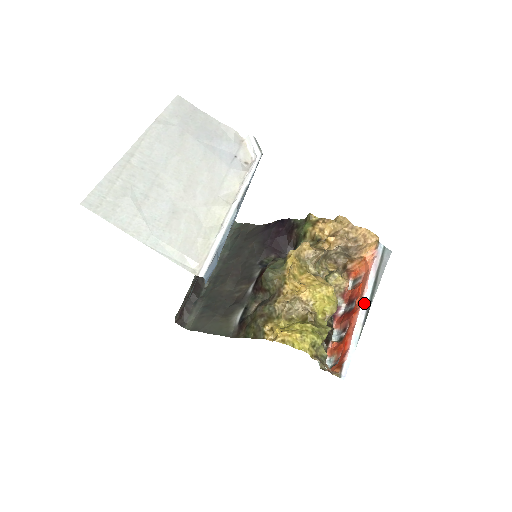
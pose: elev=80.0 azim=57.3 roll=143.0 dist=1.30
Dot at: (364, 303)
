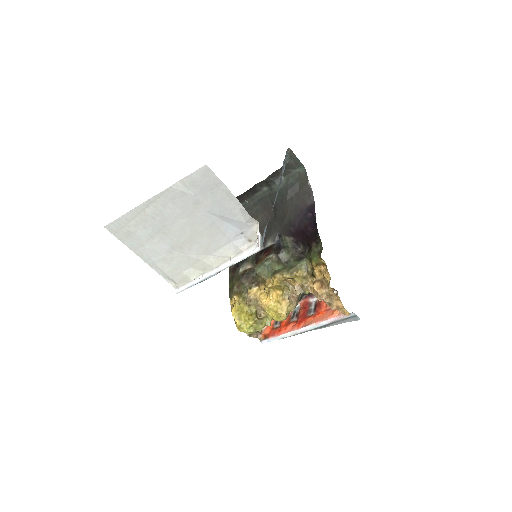
Dot at: (305, 329)
